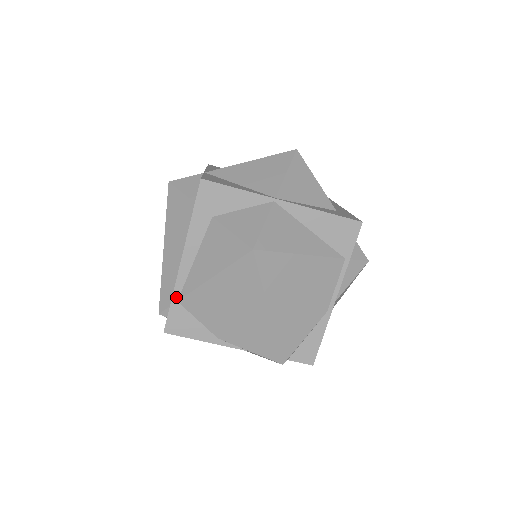
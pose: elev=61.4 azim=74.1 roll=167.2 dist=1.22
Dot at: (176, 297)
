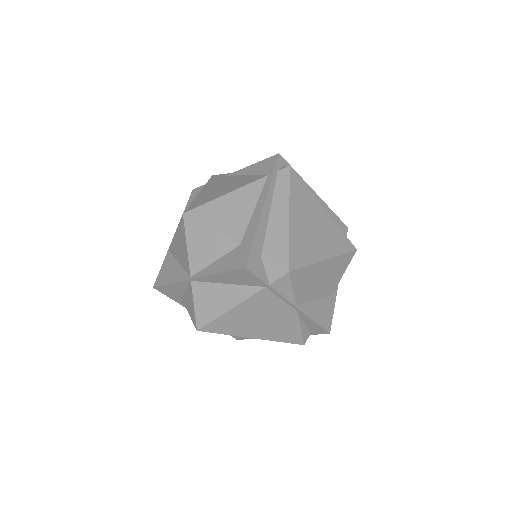
Dot at: occluded
